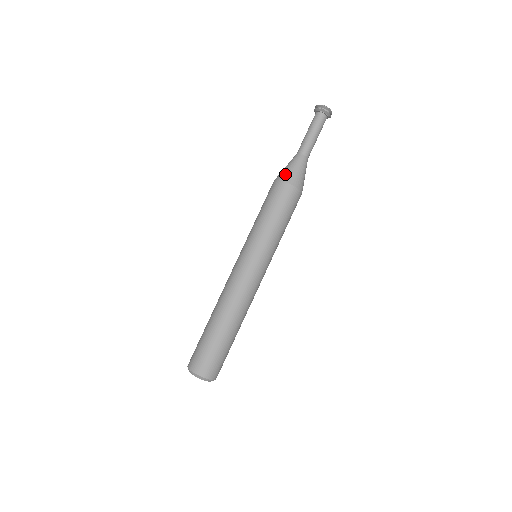
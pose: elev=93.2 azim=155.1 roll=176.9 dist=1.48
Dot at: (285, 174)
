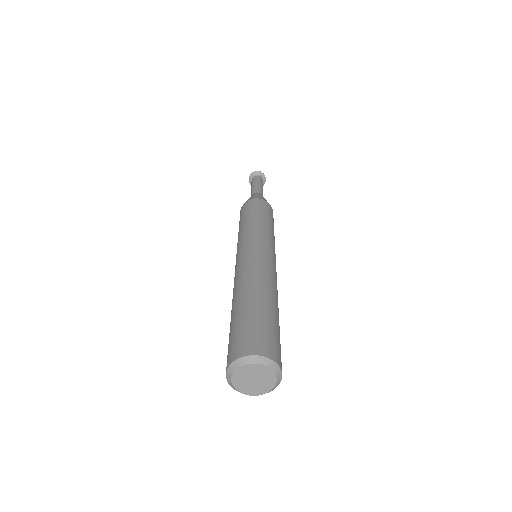
Dot at: occluded
